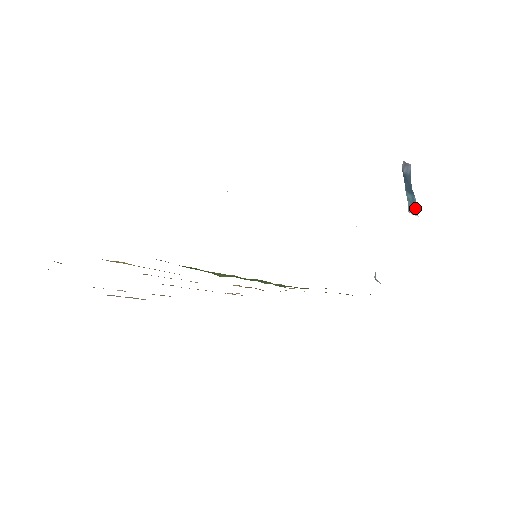
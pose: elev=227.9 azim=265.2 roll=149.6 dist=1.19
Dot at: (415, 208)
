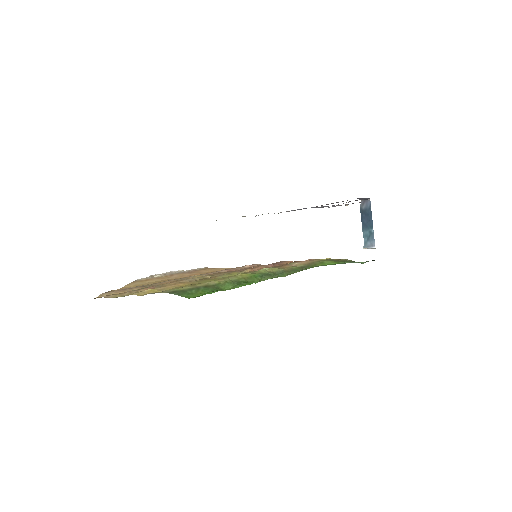
Dot at: (373, 240)
